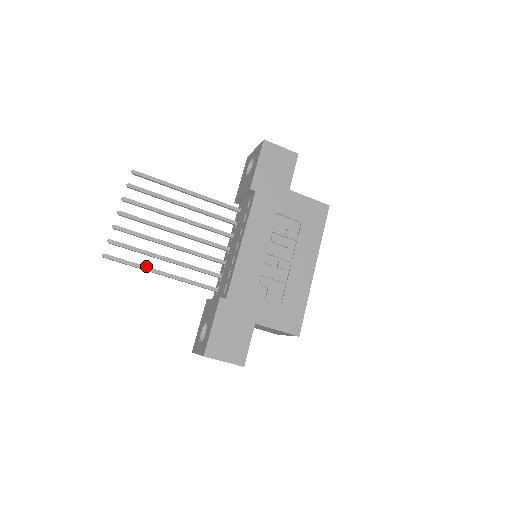
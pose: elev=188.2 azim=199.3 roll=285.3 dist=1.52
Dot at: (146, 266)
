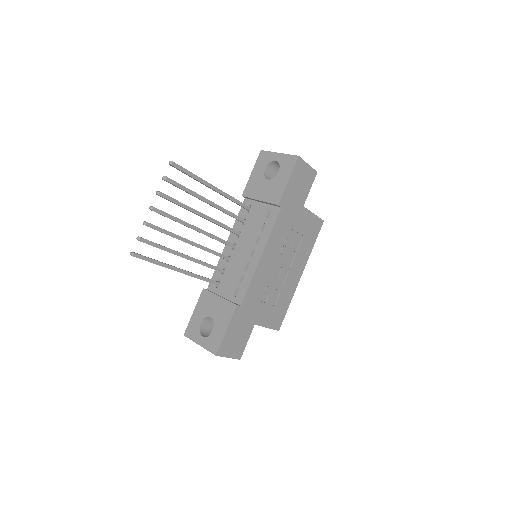
Dot at: (168, 264)
